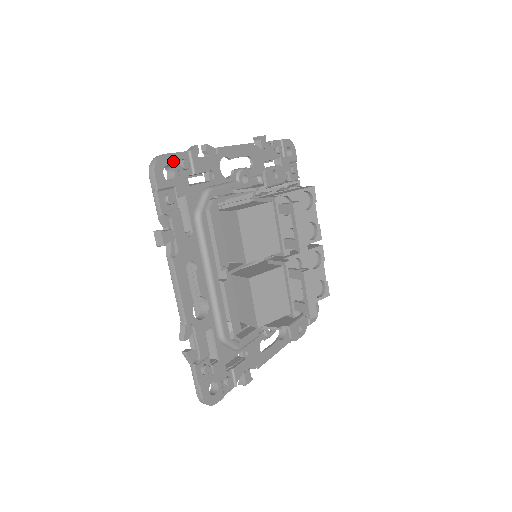
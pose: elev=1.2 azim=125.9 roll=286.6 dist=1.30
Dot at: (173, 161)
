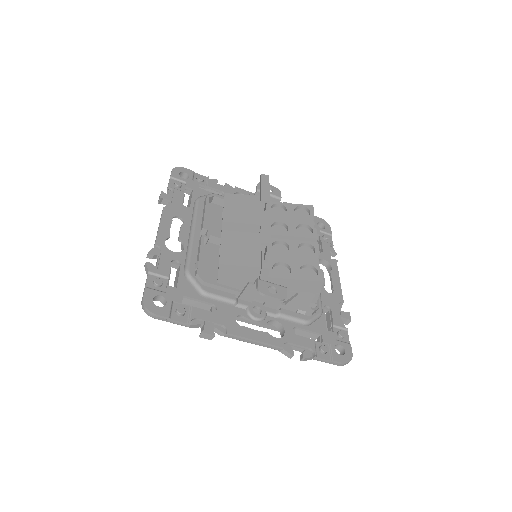
Dot at: (191, 173)
